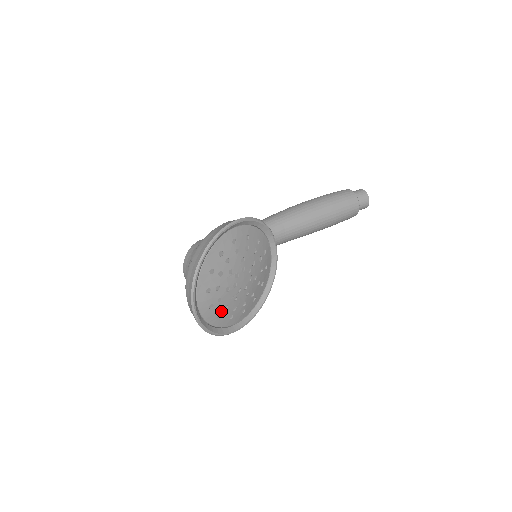
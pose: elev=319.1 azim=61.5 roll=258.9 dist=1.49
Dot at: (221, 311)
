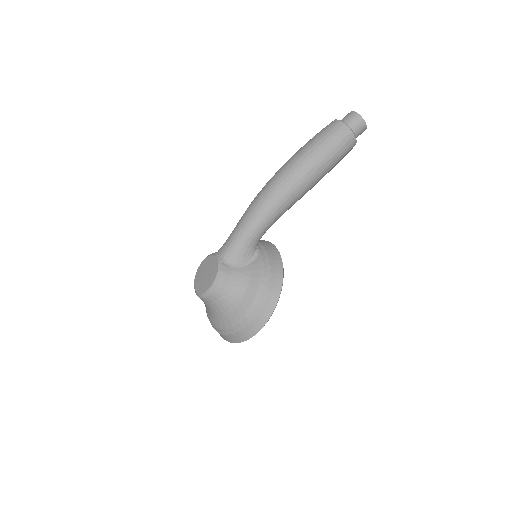
Dot at: occluded
